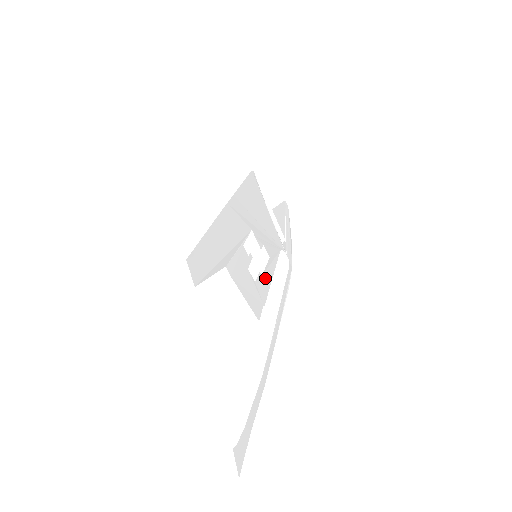
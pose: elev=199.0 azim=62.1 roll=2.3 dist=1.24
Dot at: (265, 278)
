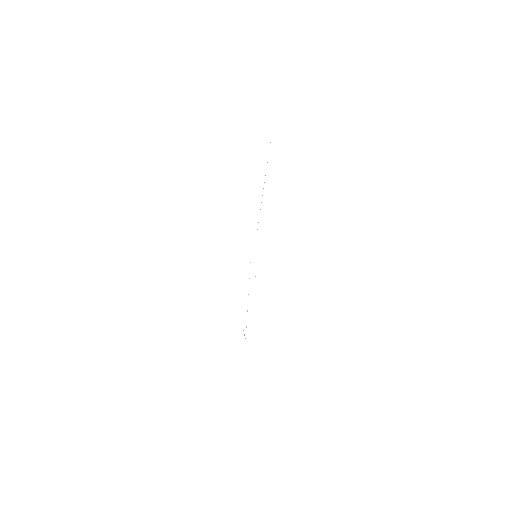
Dot at: occluded
